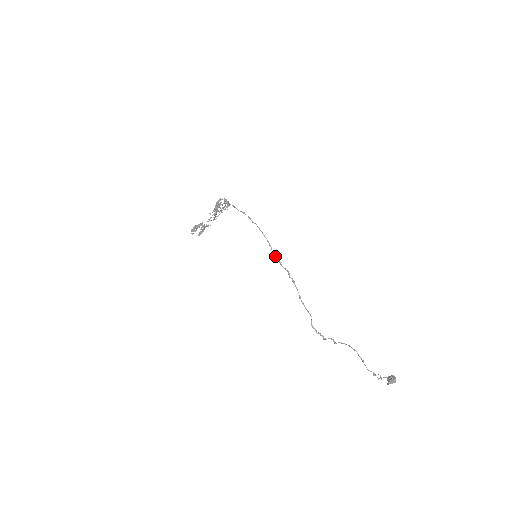
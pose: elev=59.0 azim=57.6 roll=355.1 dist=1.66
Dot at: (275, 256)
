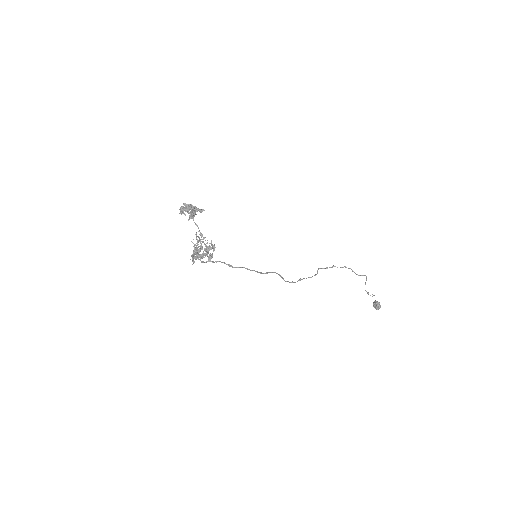
Dot at: (274, 272)
